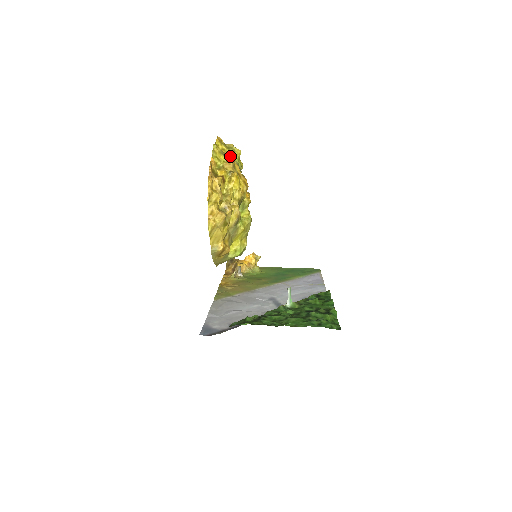
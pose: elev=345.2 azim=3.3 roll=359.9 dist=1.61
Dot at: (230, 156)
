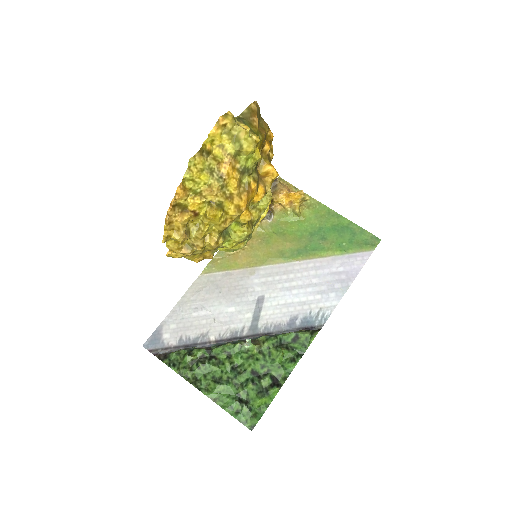
Dot at: (227, 163)
